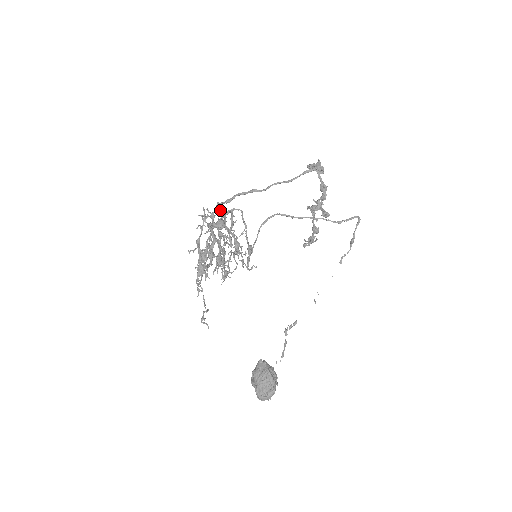
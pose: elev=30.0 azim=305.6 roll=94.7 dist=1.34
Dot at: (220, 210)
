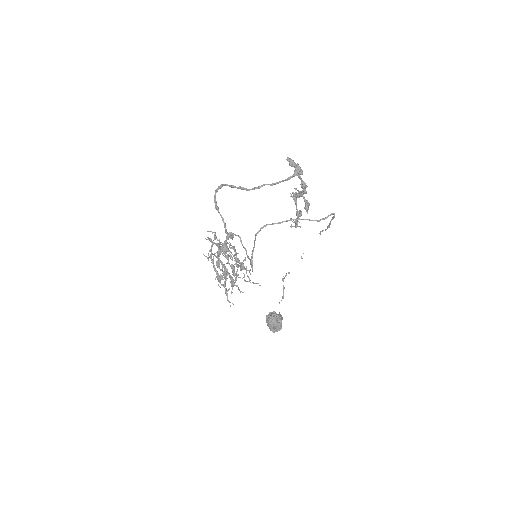
Dot at: (217, 210)
